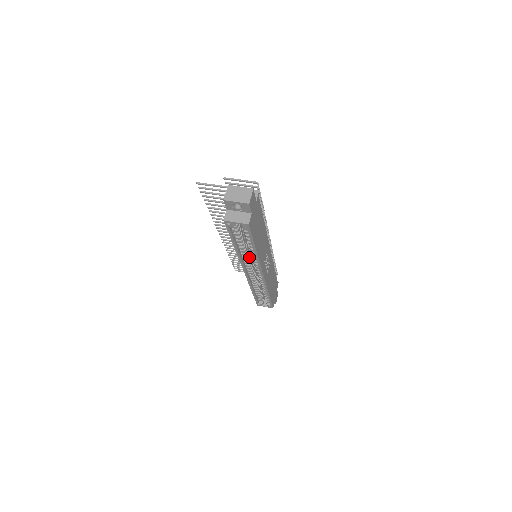
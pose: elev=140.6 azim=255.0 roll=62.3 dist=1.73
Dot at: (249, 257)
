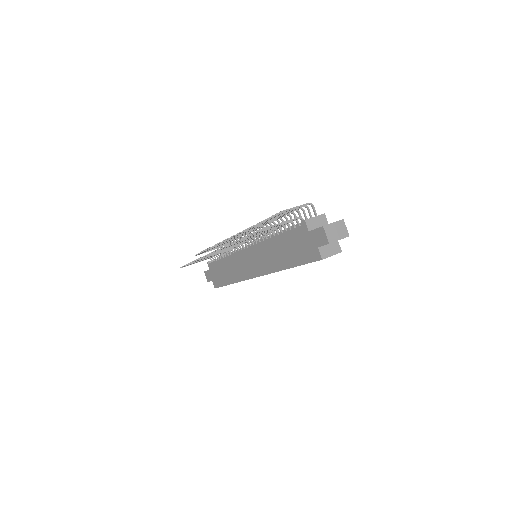
Dot at: occluded
